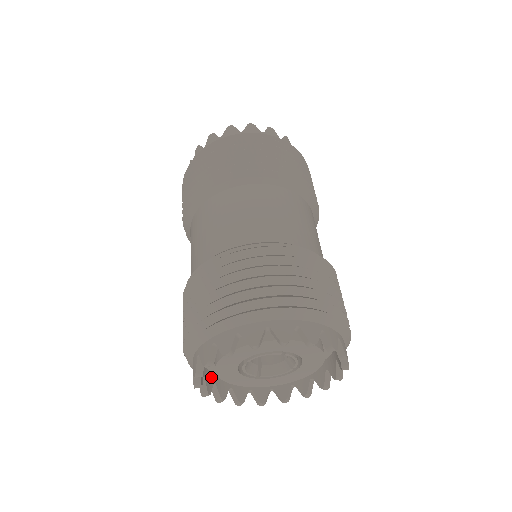
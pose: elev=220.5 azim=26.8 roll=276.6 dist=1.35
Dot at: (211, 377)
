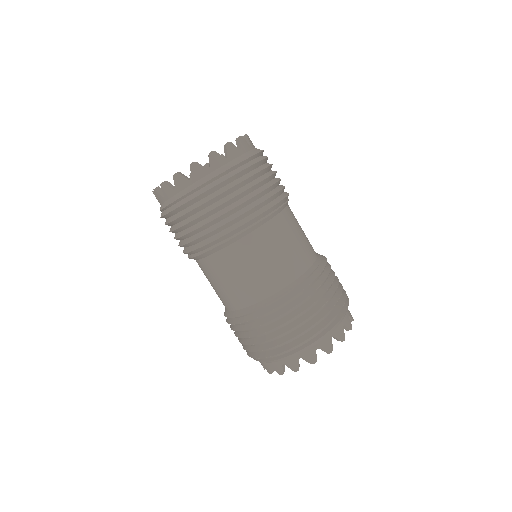
Dot at: occluded
